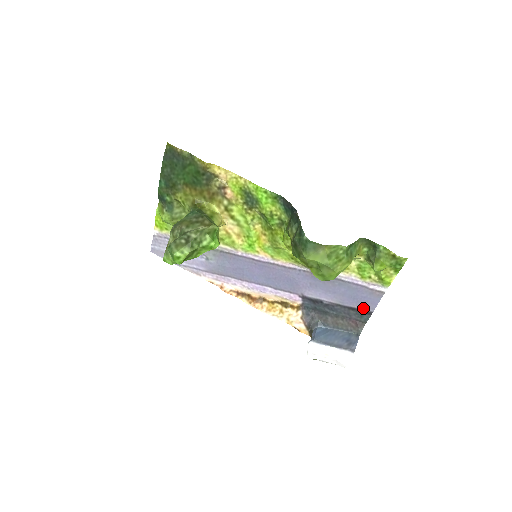
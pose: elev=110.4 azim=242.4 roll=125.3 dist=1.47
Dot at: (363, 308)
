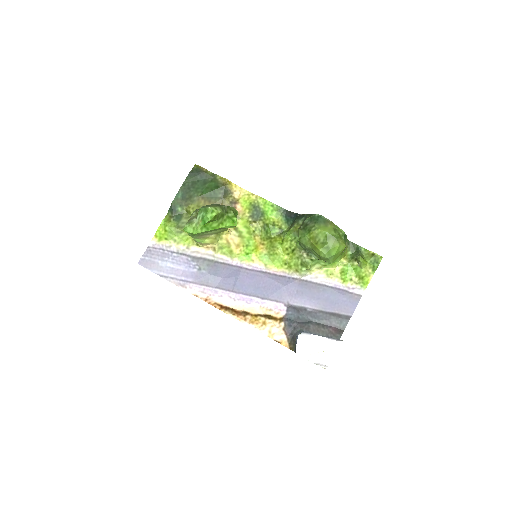
Dot at: (343, 313)
